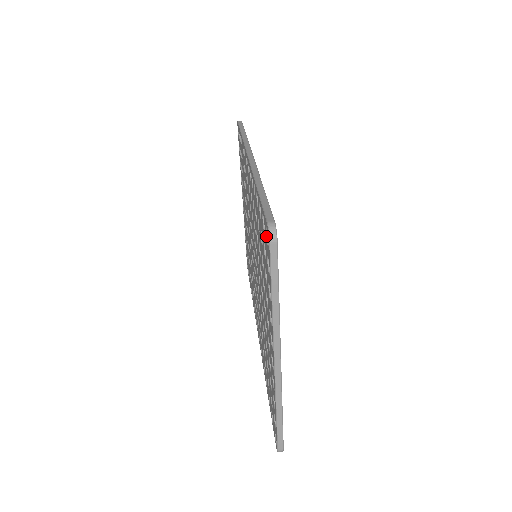
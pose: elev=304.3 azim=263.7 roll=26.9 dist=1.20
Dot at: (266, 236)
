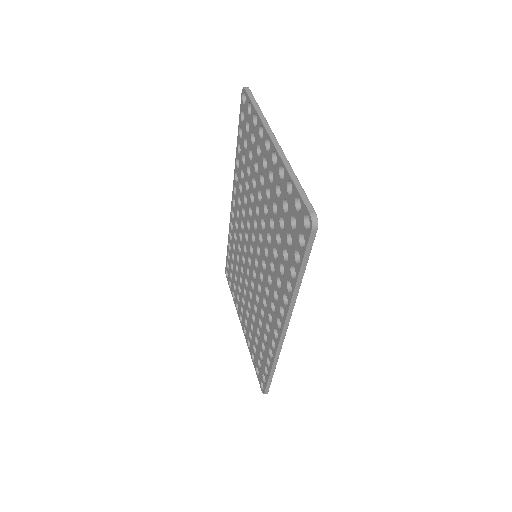
Dot at: (244, 104)
